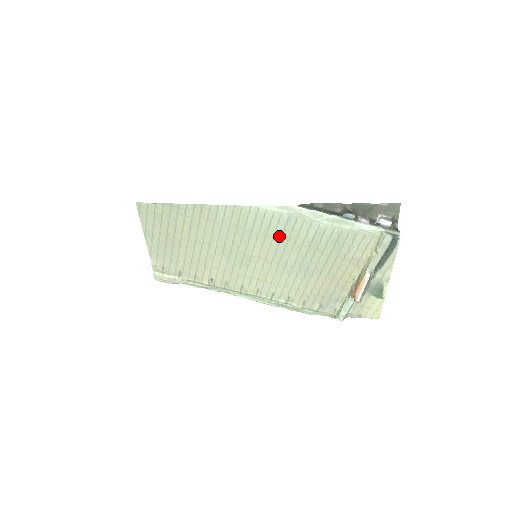
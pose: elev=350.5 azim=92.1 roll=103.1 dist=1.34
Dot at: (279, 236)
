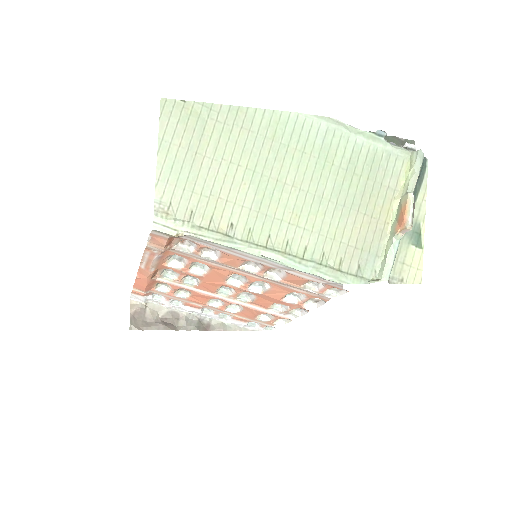
Dot at: (316, 155)
